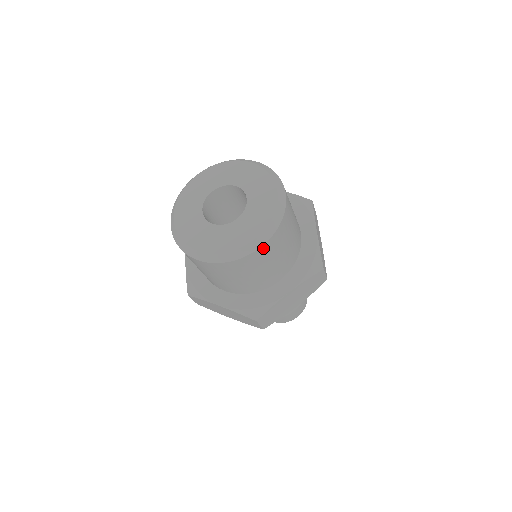
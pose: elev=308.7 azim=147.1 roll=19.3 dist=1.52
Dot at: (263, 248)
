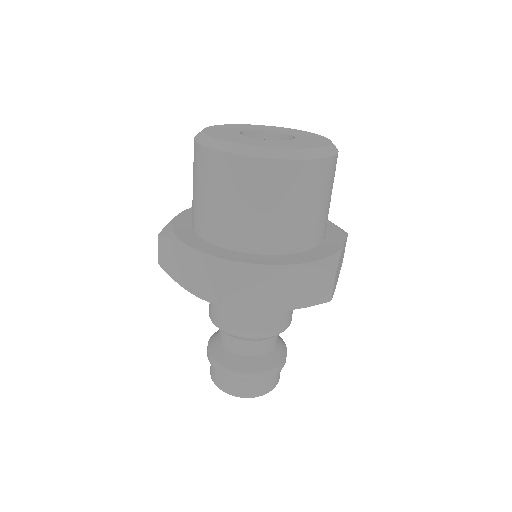
Dot at: occluded
